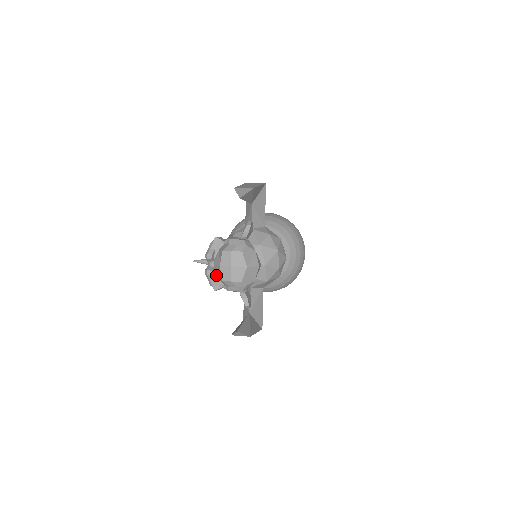
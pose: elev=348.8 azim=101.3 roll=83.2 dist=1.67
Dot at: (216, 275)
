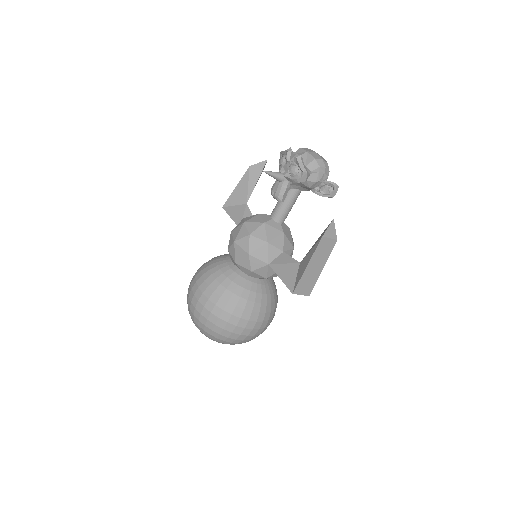
Dot at: occluded
